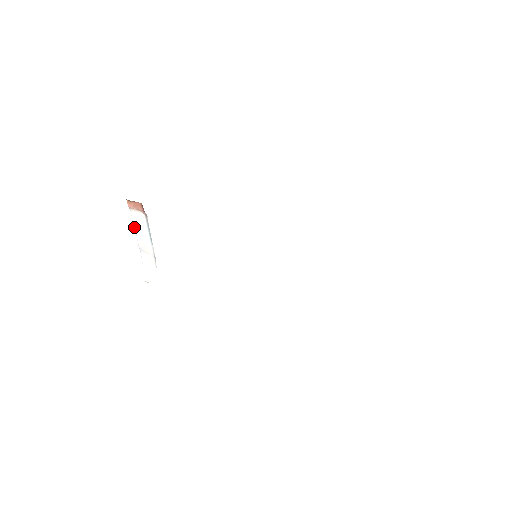
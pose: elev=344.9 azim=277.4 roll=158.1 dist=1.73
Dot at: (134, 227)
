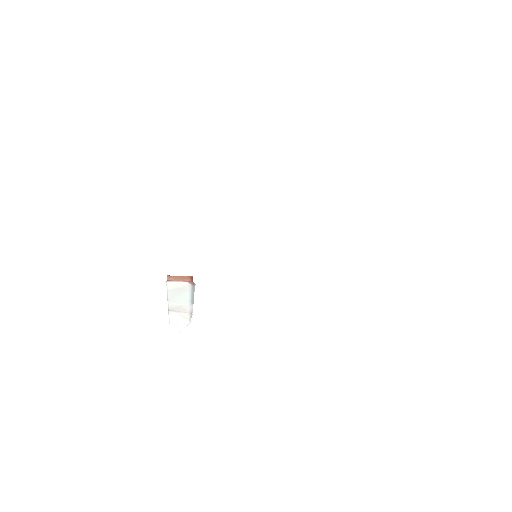
Dot at: (167, 294)
